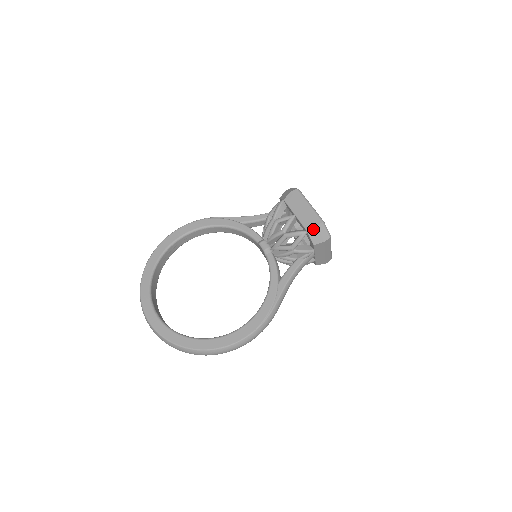
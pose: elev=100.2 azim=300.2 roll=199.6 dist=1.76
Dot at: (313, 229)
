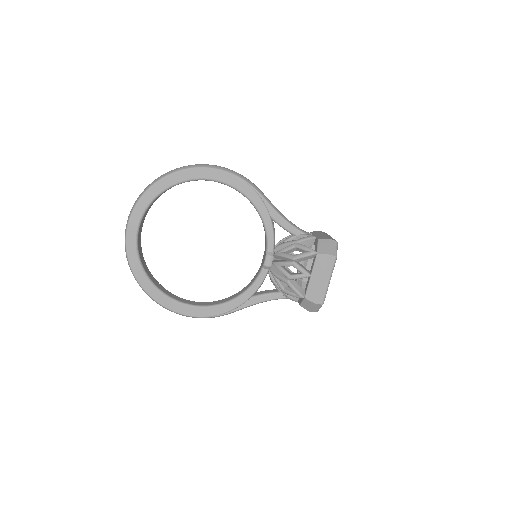
Dot at: (310, 302)
